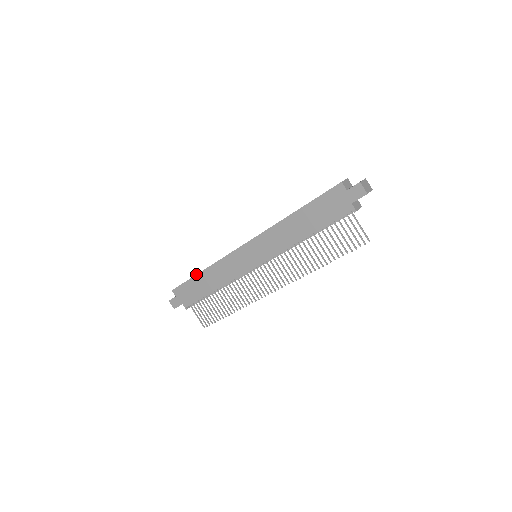
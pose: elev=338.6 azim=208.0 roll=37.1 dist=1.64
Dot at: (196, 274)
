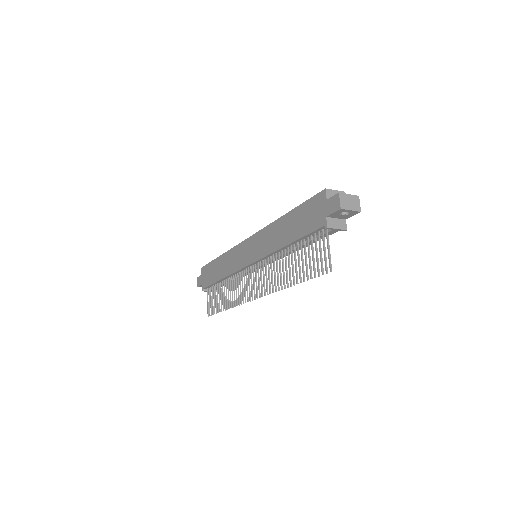
Dot at: (216, 258)
